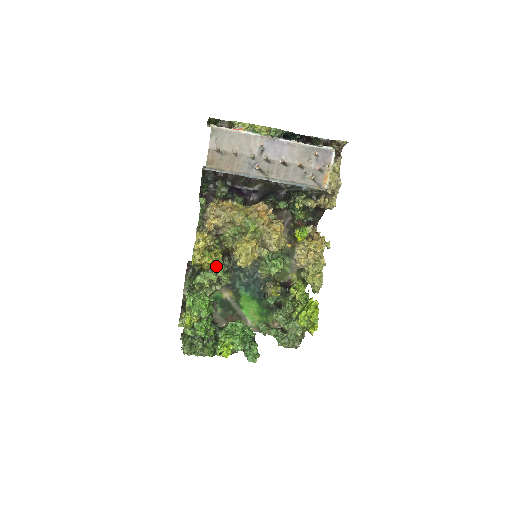
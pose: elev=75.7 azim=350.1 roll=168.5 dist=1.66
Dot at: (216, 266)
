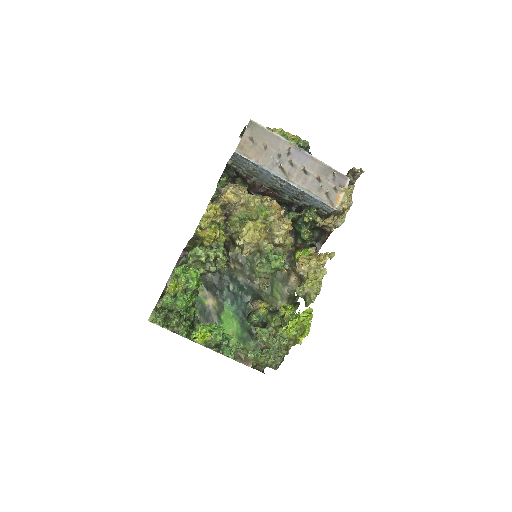
Dot at: (216, 247)
